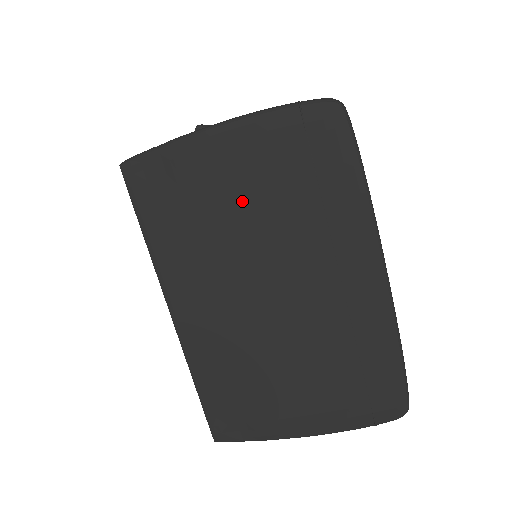
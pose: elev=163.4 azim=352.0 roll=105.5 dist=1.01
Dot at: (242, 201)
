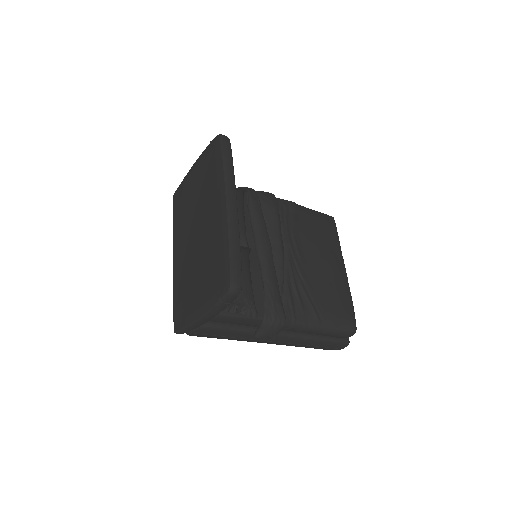
Dot at: (194, 191)
